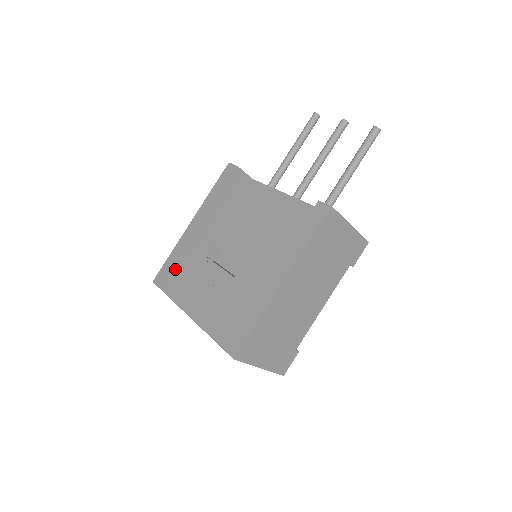
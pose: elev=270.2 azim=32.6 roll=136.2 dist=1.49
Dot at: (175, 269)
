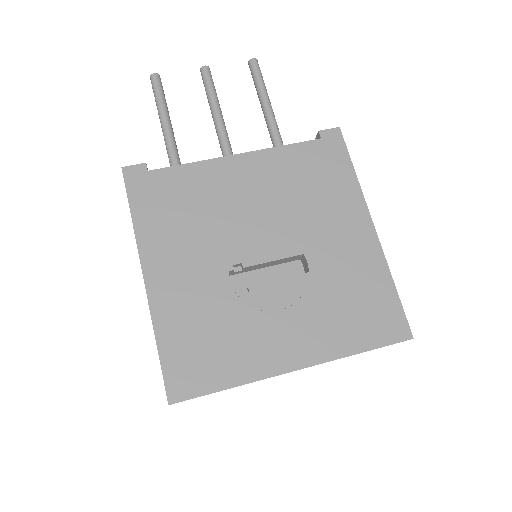
Dot at: (196, 350)
